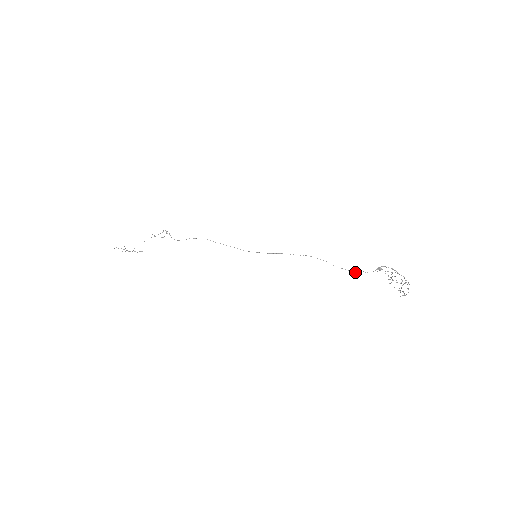
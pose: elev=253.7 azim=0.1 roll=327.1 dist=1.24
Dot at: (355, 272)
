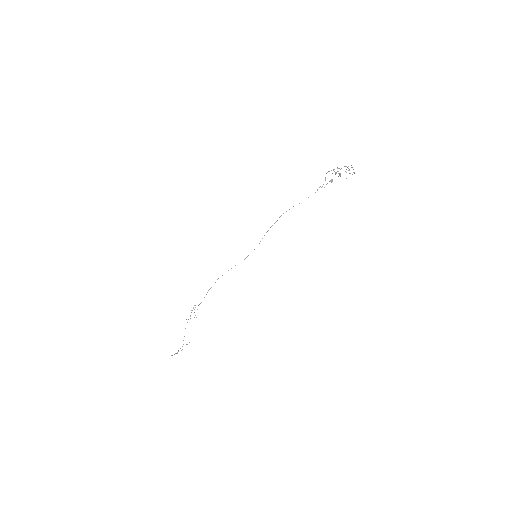
Dot at: occluded
